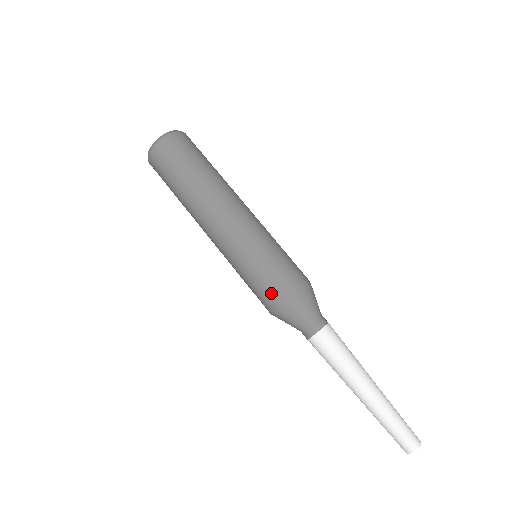
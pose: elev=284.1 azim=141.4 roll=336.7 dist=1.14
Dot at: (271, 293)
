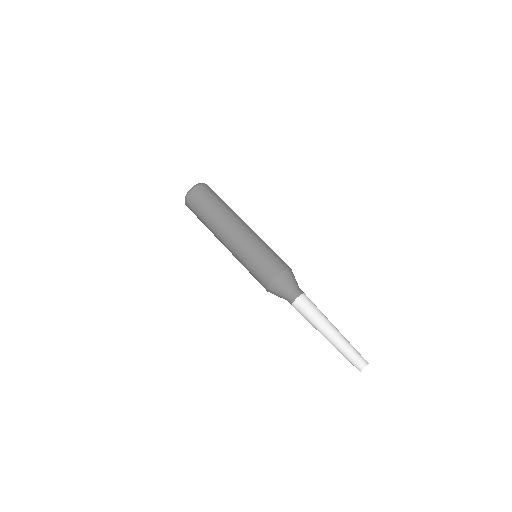
Dot at: (277, 265)
